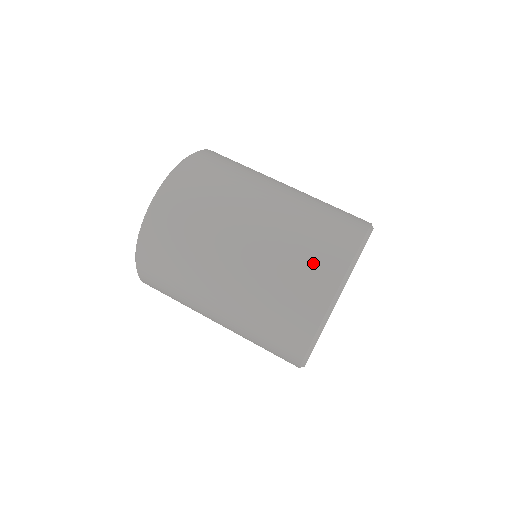
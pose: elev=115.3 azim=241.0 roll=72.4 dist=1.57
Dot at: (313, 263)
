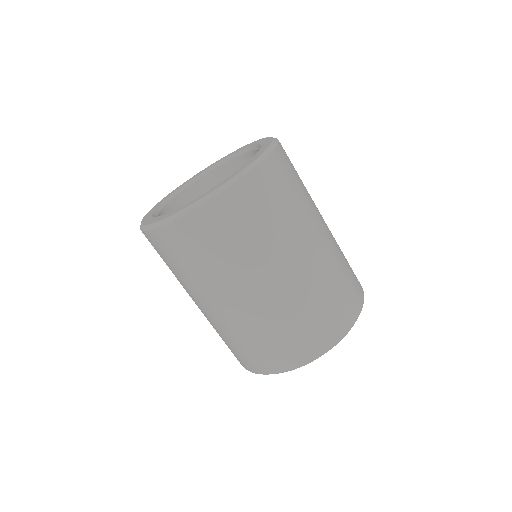
Dot at: (262, 353)
